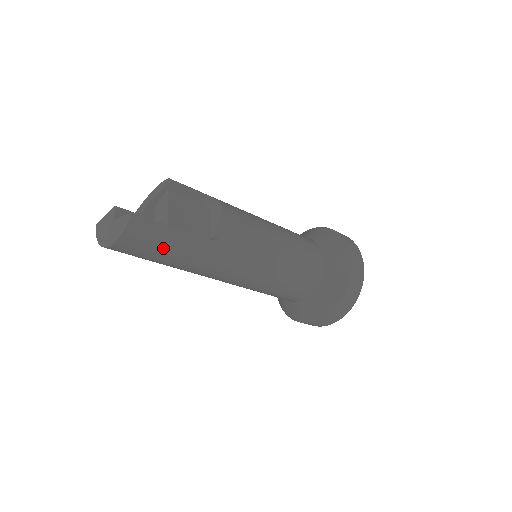
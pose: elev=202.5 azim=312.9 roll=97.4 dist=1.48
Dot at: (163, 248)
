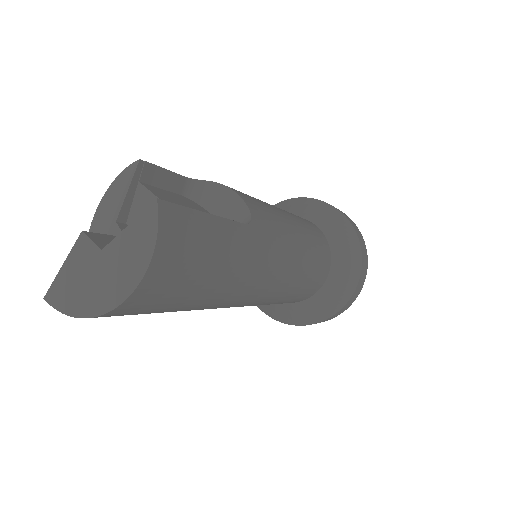
Dot at: (207, 260)
